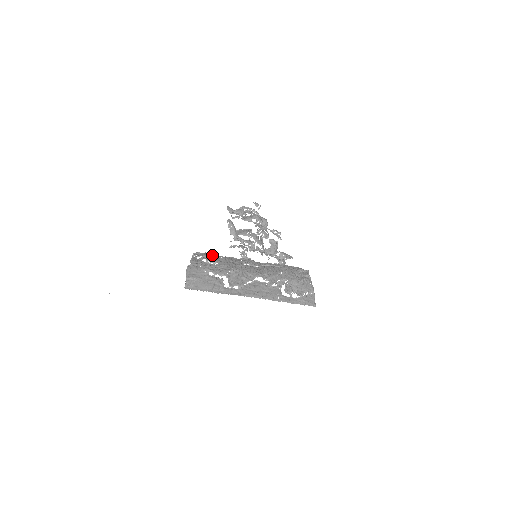
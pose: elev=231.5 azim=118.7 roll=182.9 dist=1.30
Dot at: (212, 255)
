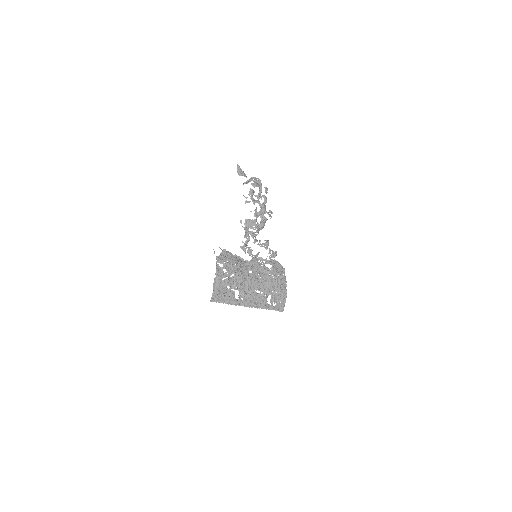
Dot at: (230, 263)
